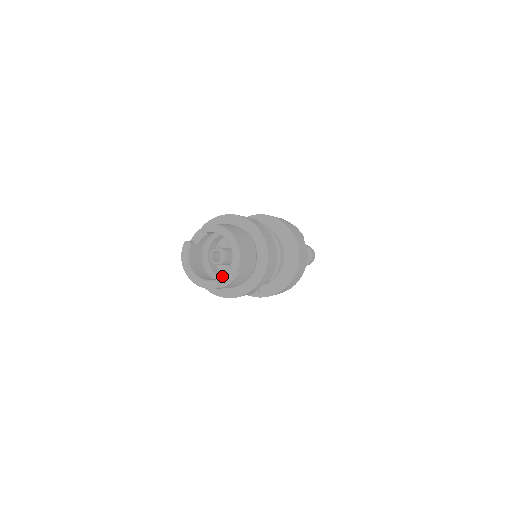
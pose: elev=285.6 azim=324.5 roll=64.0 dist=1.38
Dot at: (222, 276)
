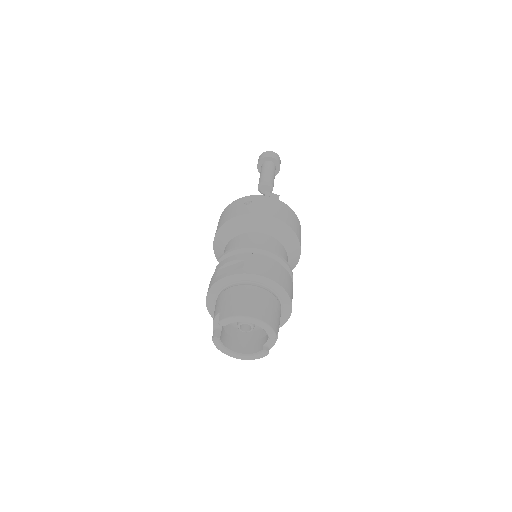
Dot at: occluded
